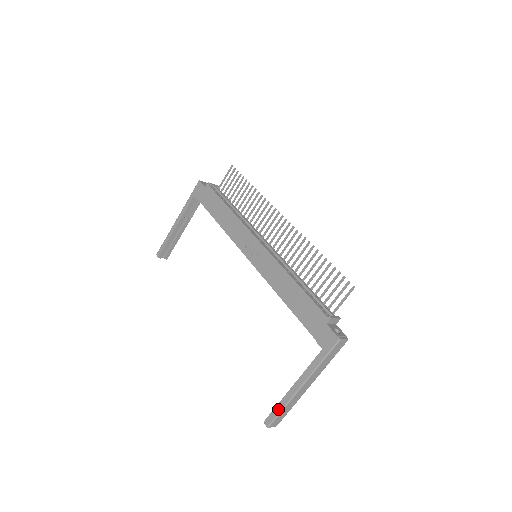
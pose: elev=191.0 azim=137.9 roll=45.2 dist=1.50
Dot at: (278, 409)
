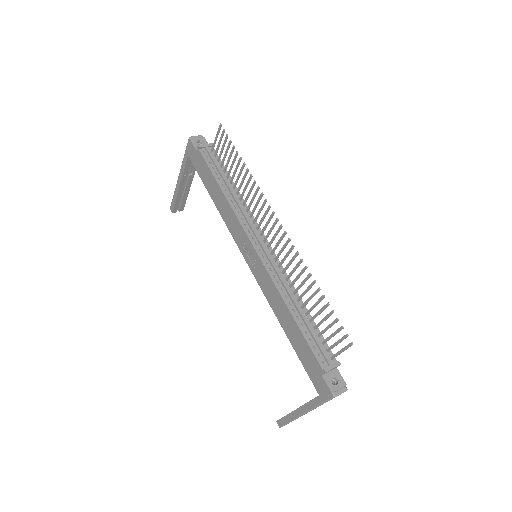
Dot at: (286, 420)
